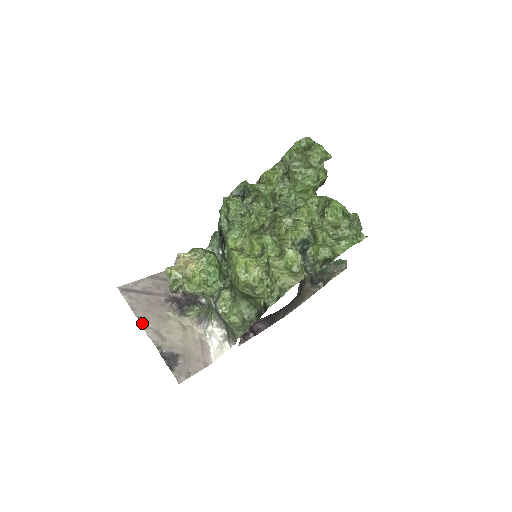
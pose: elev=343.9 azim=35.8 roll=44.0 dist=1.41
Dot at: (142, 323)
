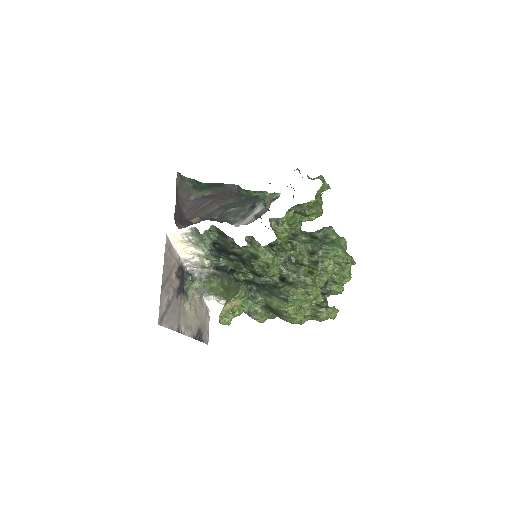
Dot at: (180, 332)
